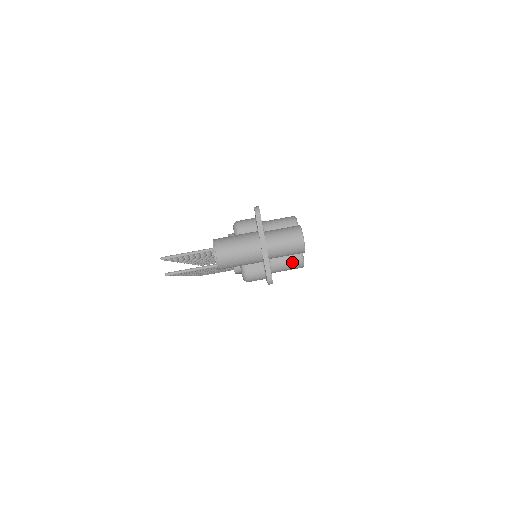
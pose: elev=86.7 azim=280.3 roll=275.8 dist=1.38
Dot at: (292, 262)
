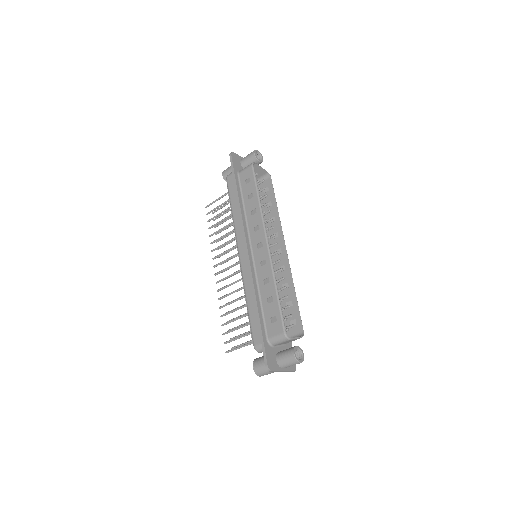
Dot at: occluded
